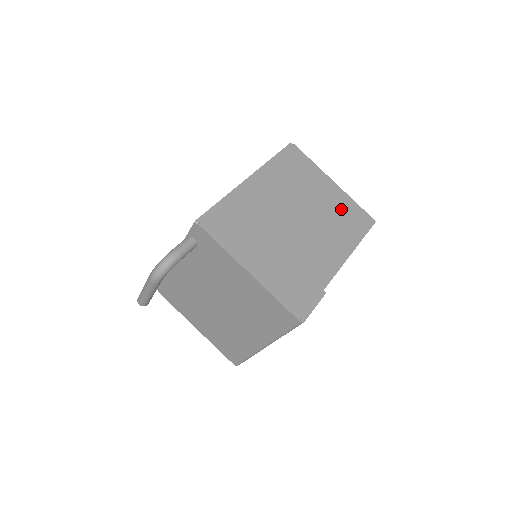
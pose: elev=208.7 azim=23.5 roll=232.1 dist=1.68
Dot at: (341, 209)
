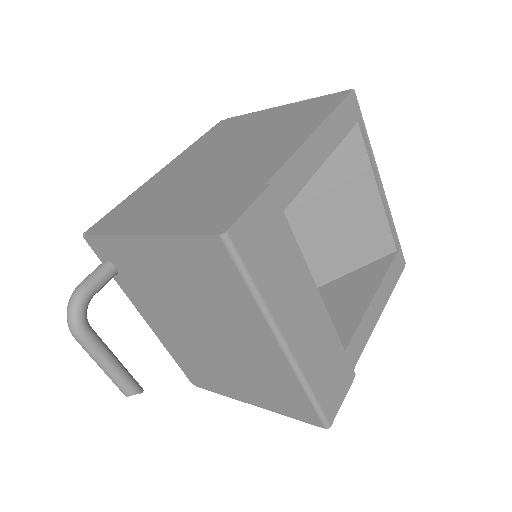
Dot at: (293, 114)
